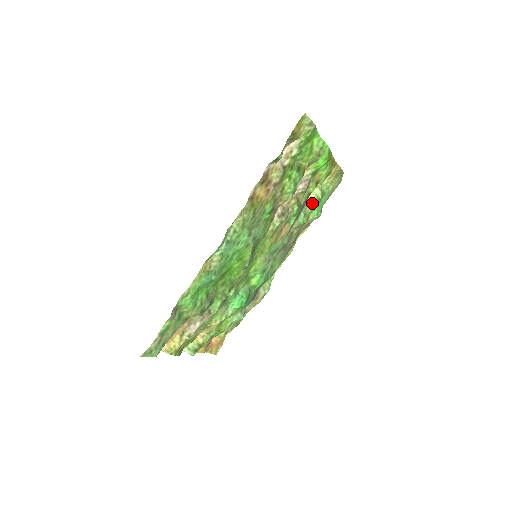
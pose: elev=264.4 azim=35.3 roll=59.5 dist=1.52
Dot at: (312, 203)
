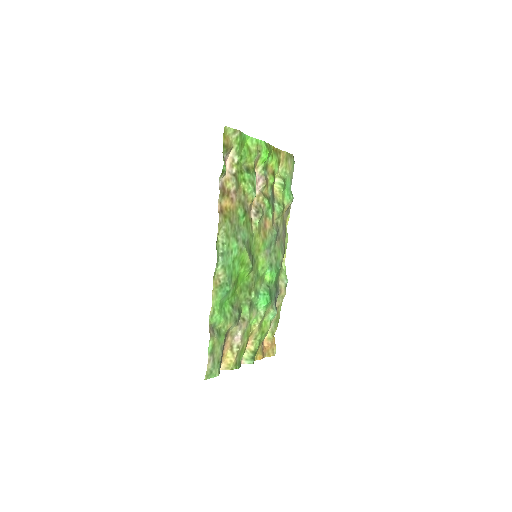
Dot at: (279, 192)
